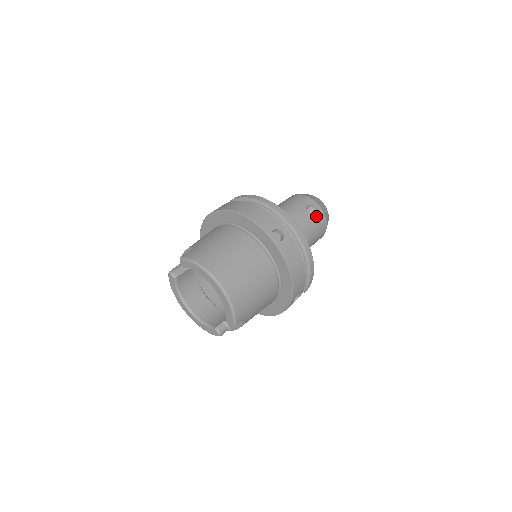
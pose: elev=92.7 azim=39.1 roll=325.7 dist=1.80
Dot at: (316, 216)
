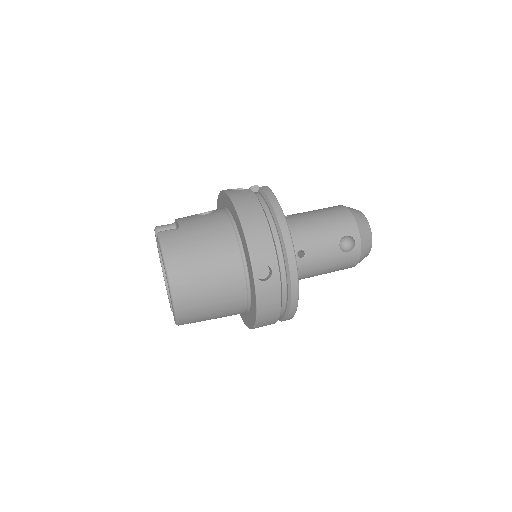
Dot at: (348, 252)
